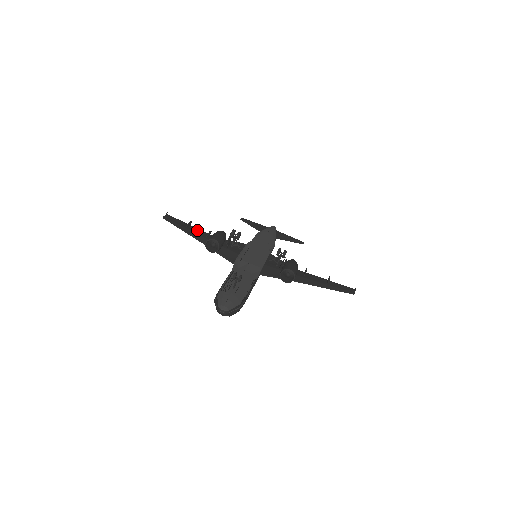
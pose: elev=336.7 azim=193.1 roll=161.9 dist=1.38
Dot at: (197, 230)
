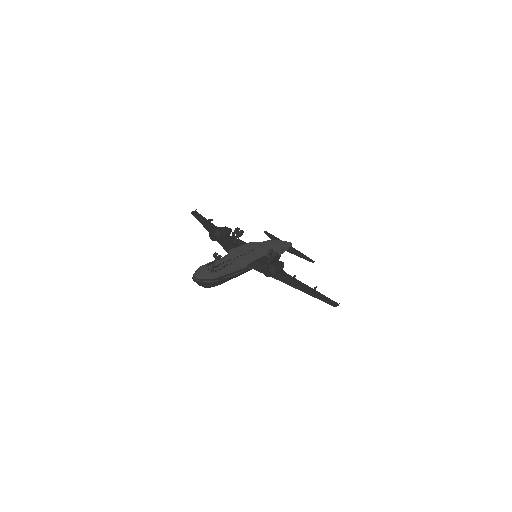
Dot at: (213, 226)
